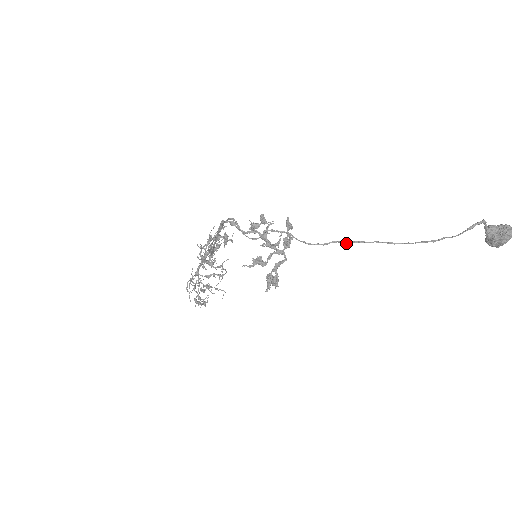
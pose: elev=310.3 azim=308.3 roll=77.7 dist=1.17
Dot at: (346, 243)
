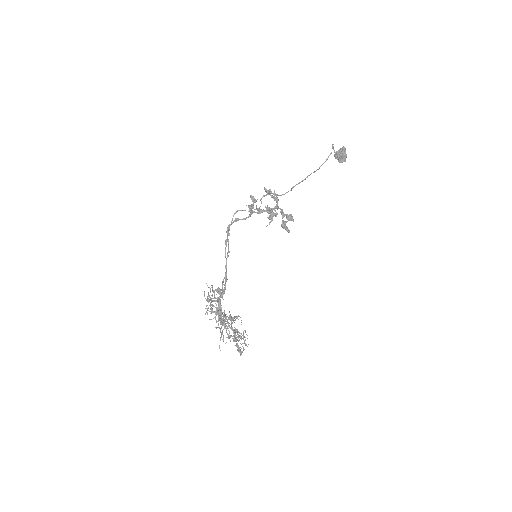
Dot at: occluded
